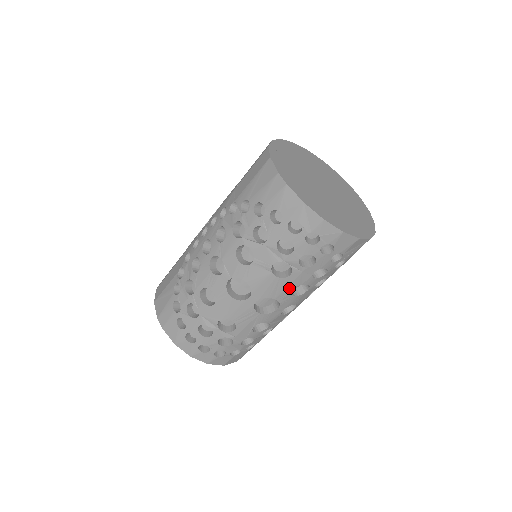
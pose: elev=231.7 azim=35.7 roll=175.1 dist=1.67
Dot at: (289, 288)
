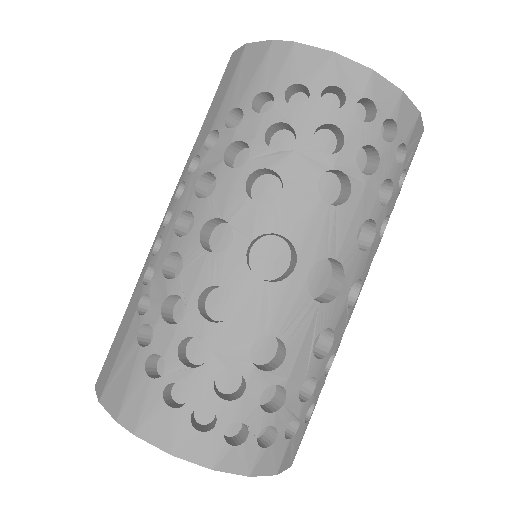
Dot at: (352, 229)
